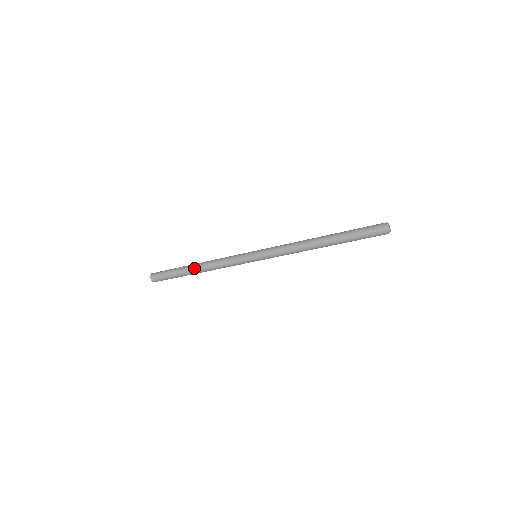
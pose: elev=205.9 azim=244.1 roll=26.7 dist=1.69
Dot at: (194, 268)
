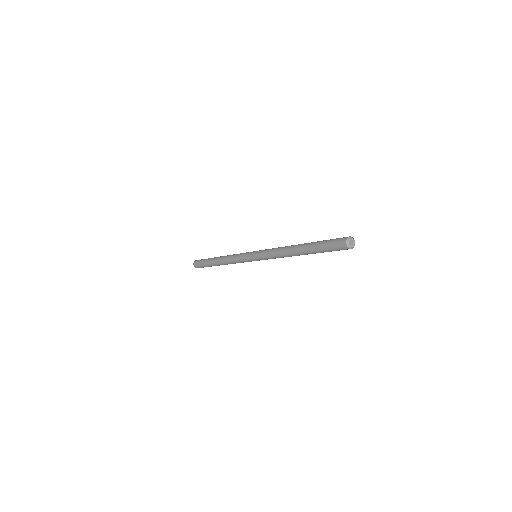
Dot at: (217, 259)
